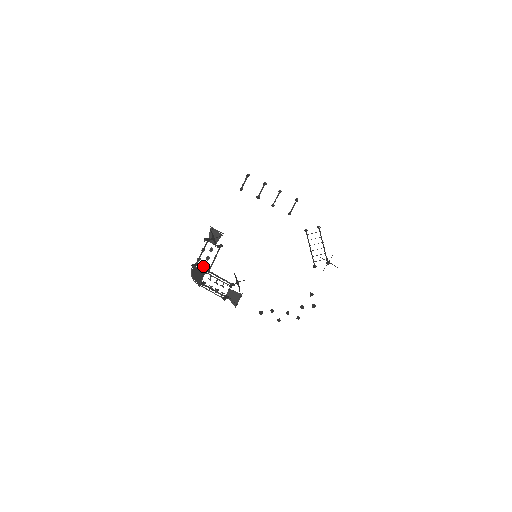
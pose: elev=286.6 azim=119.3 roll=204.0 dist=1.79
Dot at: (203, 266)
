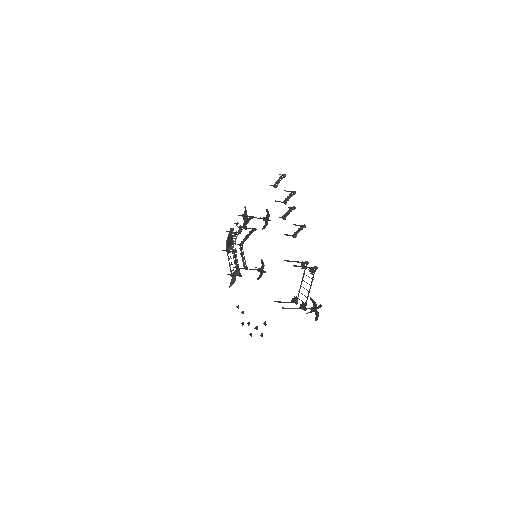
Dot at: (231, 237)
